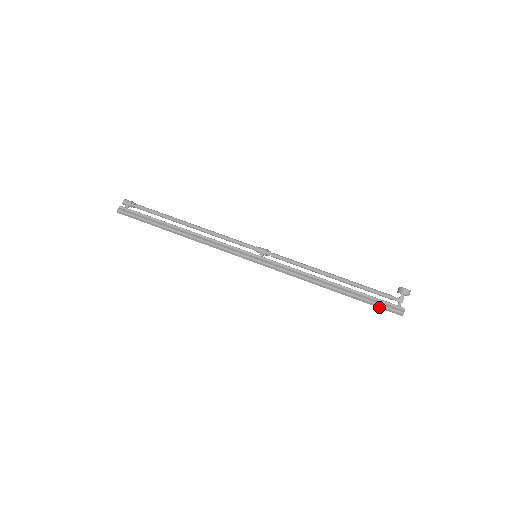
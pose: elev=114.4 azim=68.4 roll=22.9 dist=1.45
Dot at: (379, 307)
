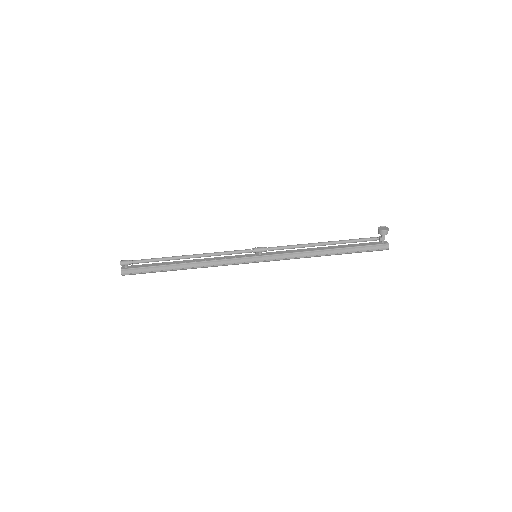
Dot at: occluded
